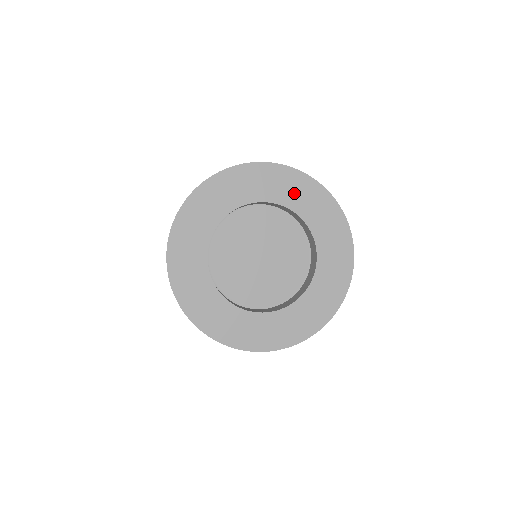
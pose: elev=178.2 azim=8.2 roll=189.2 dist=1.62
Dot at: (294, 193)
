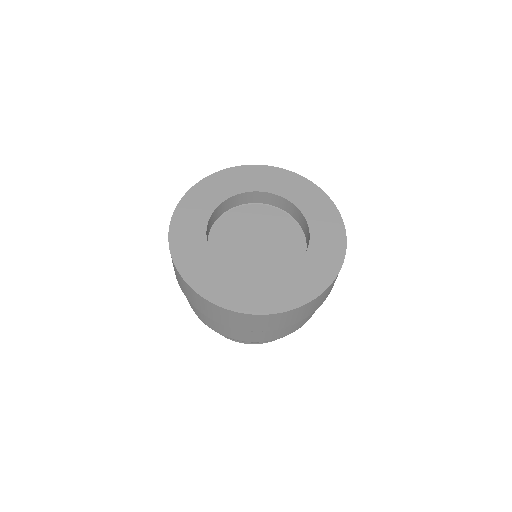
Dot at: (280, 184)
